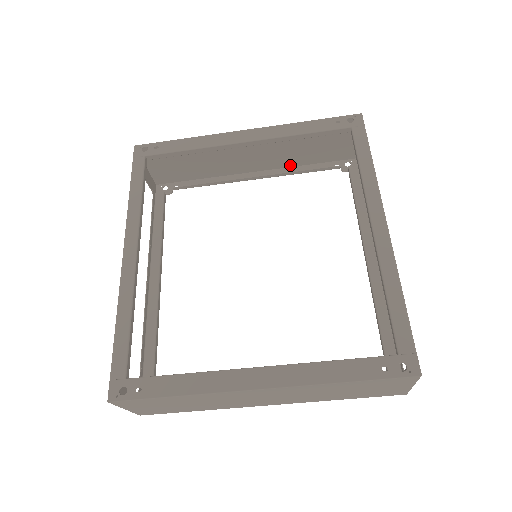
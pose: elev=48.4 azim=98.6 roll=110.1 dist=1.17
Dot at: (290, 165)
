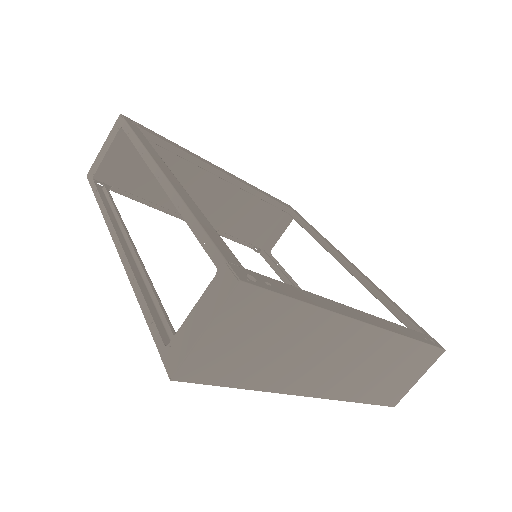
Dot at: (217, 228)
